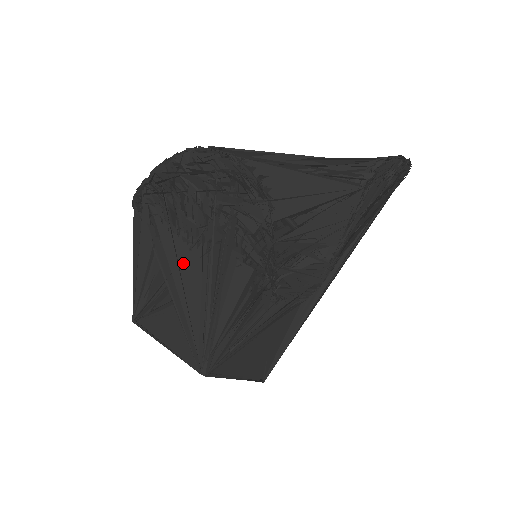
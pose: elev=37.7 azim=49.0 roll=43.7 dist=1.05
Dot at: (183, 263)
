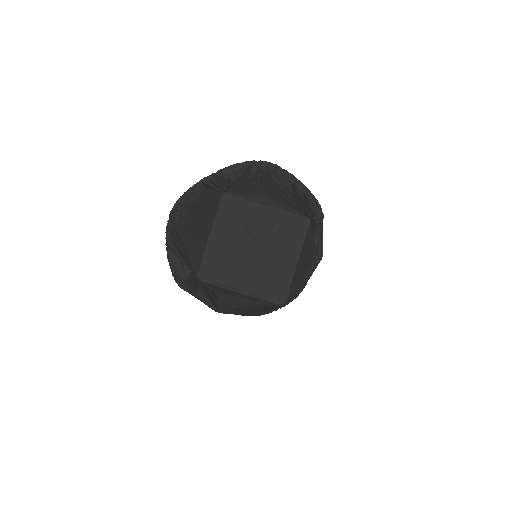
Dot at: (281, 188)
